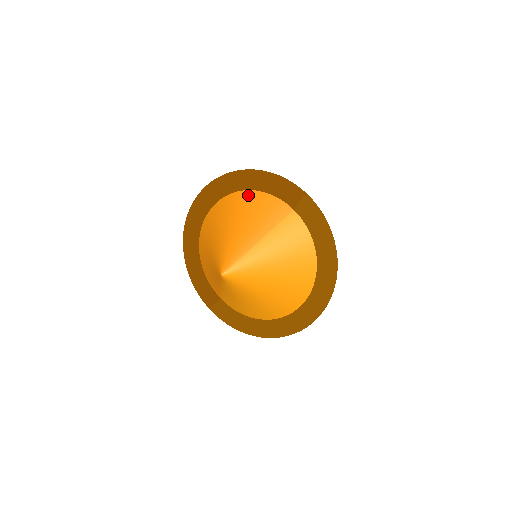
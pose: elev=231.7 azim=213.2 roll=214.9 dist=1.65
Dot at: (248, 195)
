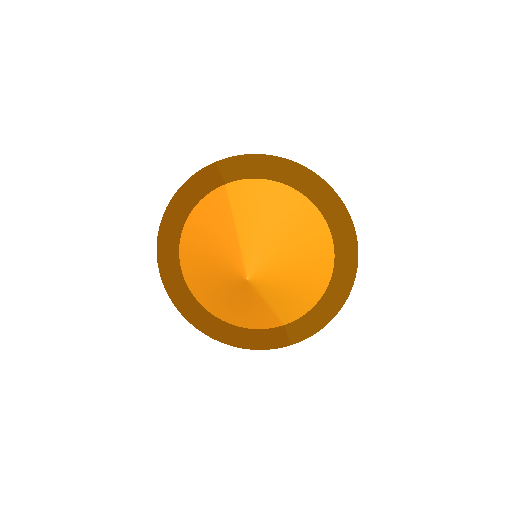
Dot at: (188, 226)
